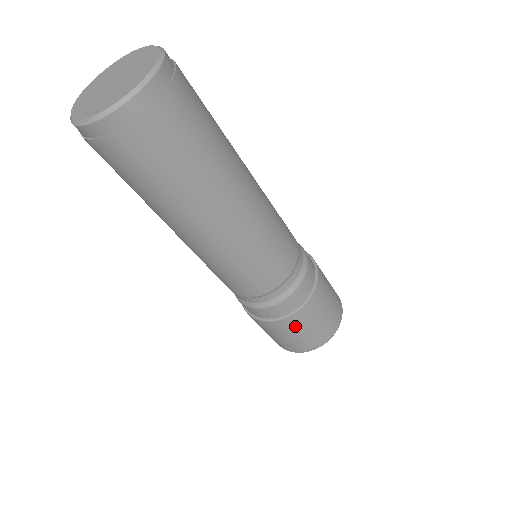
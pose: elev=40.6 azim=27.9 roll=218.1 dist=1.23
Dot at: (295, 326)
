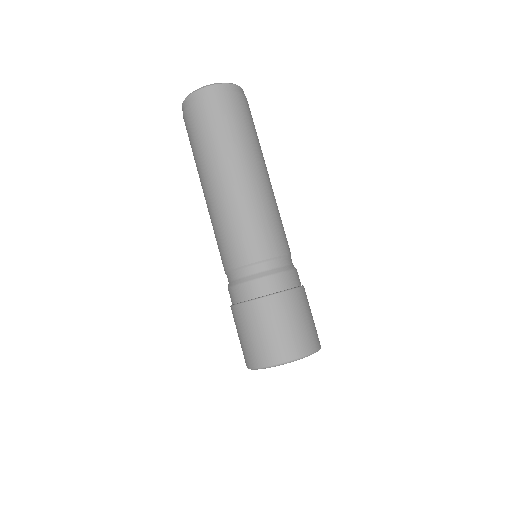
Dot at: (275, 313)
